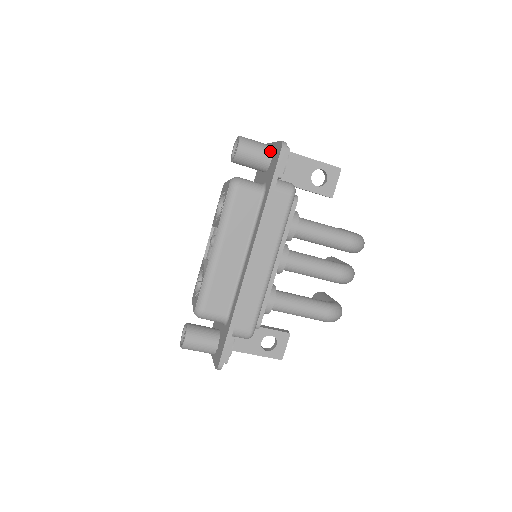
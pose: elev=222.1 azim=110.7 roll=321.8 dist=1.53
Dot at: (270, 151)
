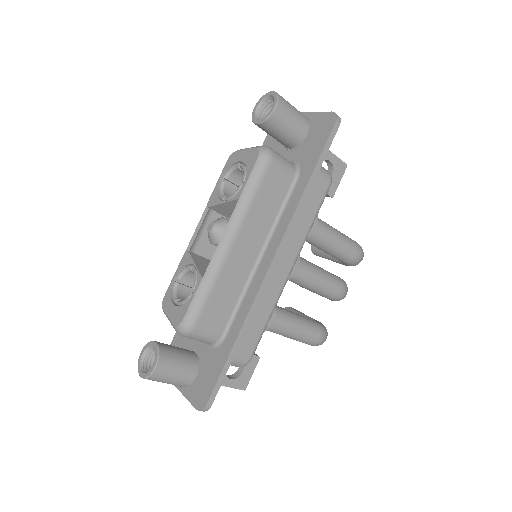
Dot at: (307, 122)
